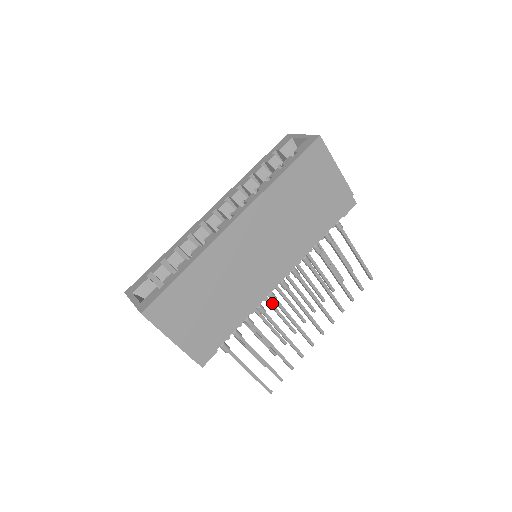
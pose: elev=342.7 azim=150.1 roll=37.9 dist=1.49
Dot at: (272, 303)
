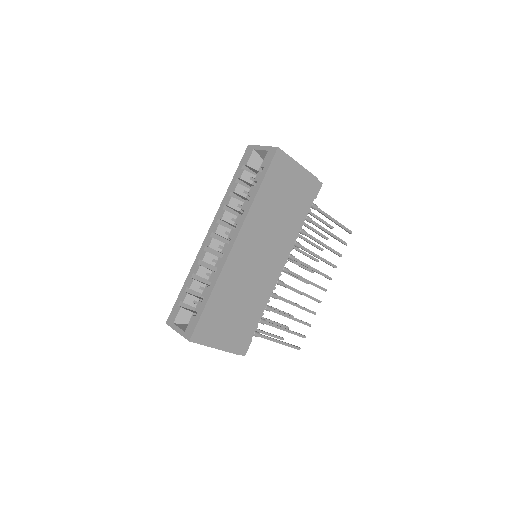
Dot at: occluded
